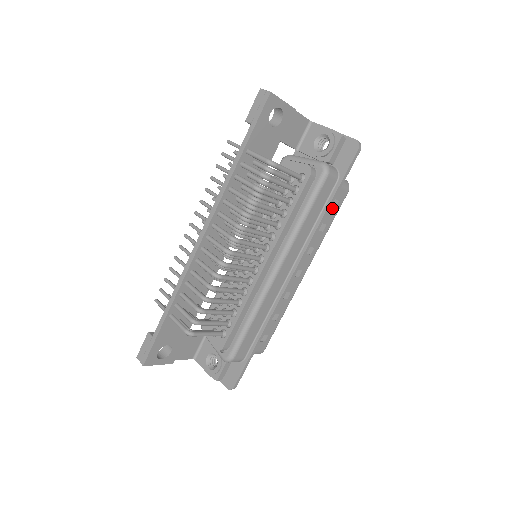
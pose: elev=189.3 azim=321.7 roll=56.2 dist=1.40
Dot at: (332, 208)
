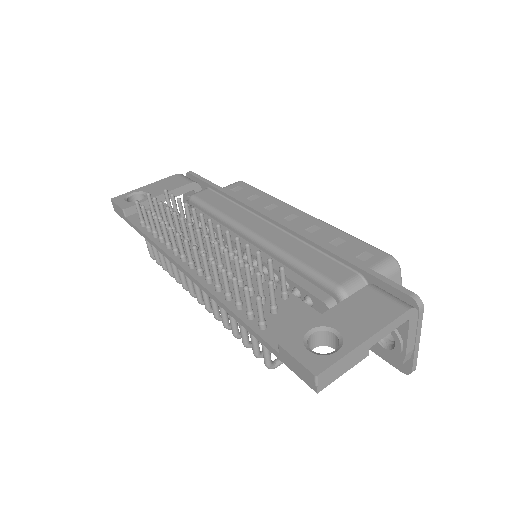
Dot at: occluded
